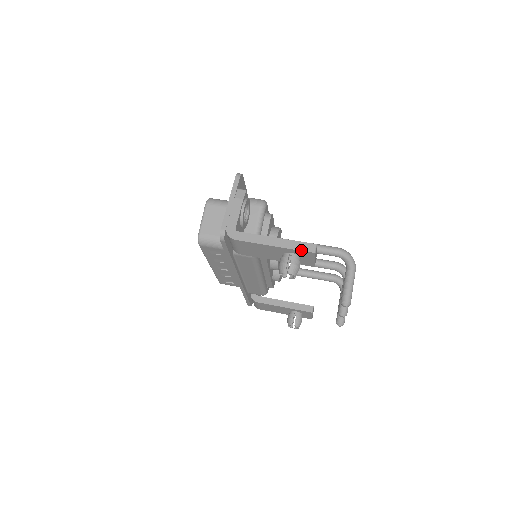
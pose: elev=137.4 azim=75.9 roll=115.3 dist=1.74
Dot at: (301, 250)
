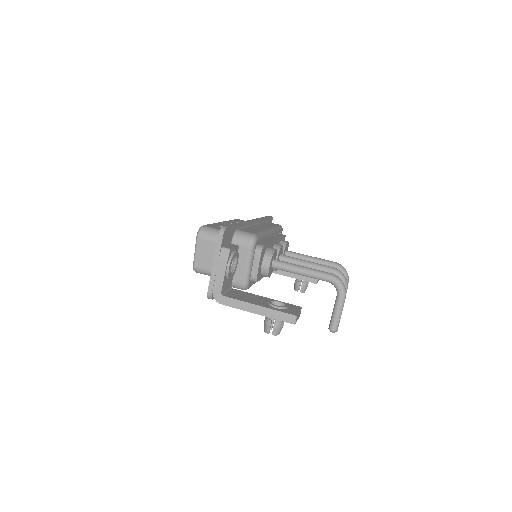
Dot at: occluded
